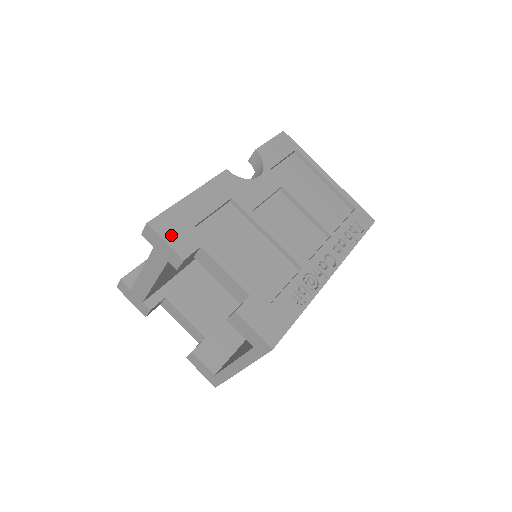
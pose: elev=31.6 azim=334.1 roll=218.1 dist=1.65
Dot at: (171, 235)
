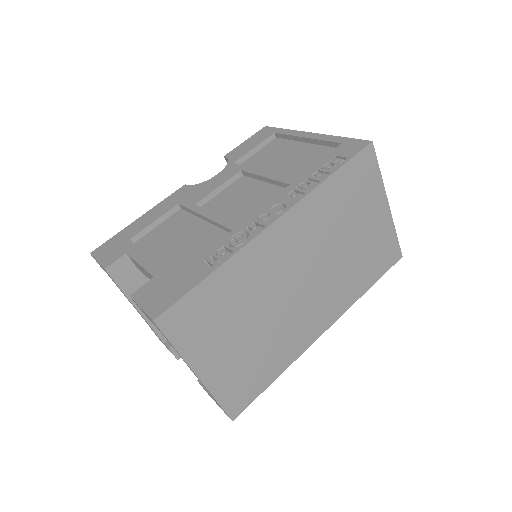
Dot at: (105, 254)
